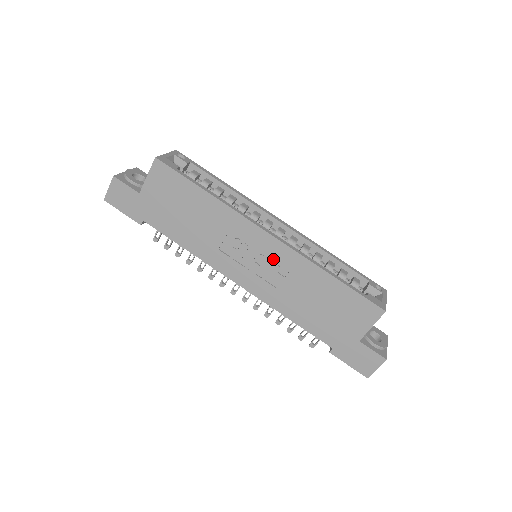
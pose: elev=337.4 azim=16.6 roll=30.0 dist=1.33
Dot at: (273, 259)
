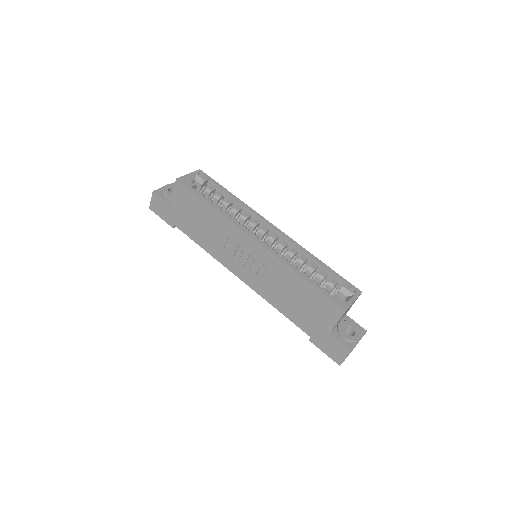
Dot at: (260, 261)
